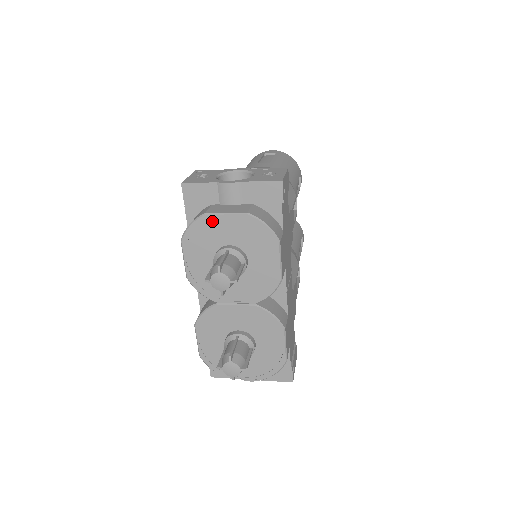
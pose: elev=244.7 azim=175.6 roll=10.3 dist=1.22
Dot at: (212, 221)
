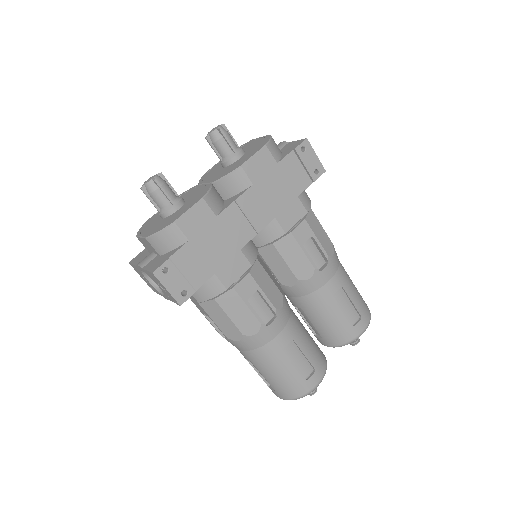
Dot at: (252, 142)
